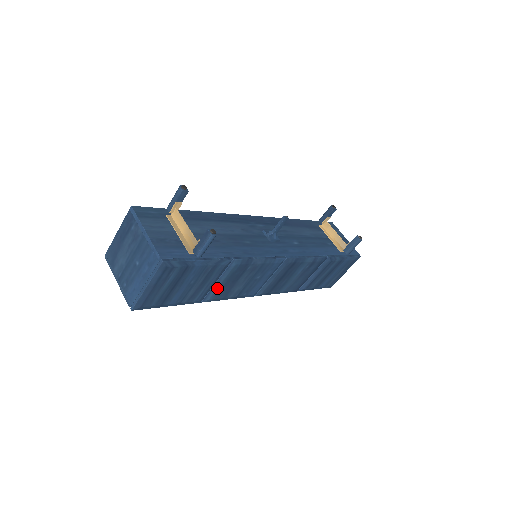
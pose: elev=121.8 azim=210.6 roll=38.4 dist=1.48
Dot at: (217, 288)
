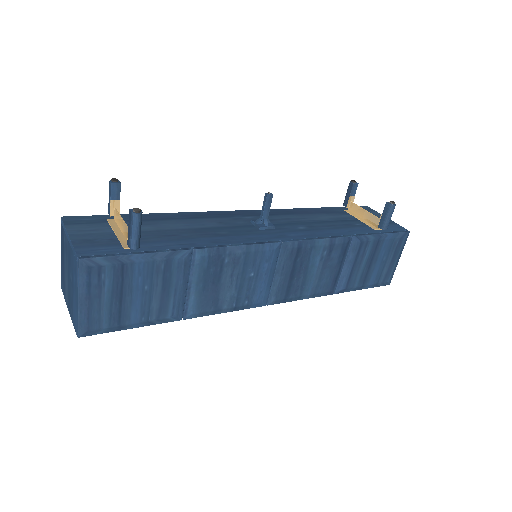
Dot at: (194, 295)
